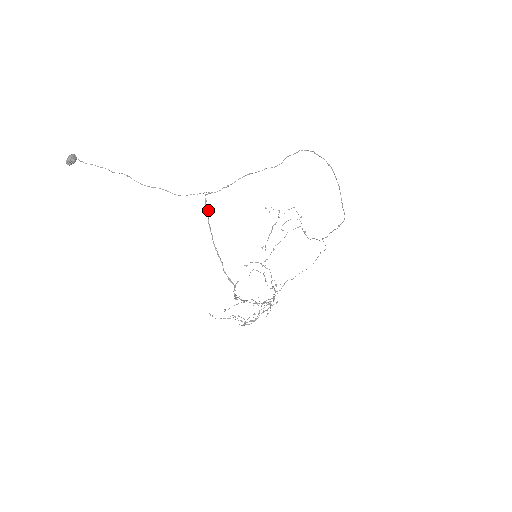
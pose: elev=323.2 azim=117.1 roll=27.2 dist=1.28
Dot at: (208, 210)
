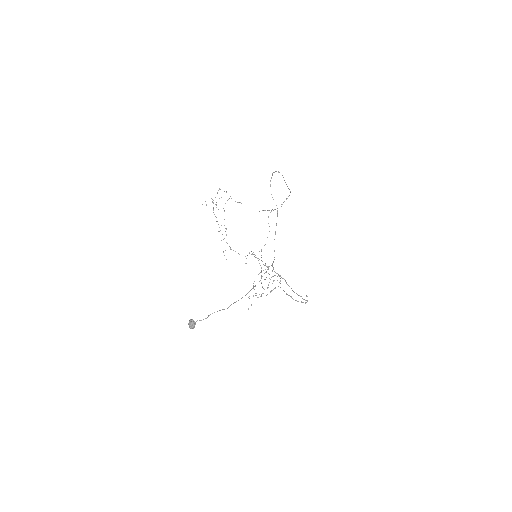
Dot at: (284, 279)
